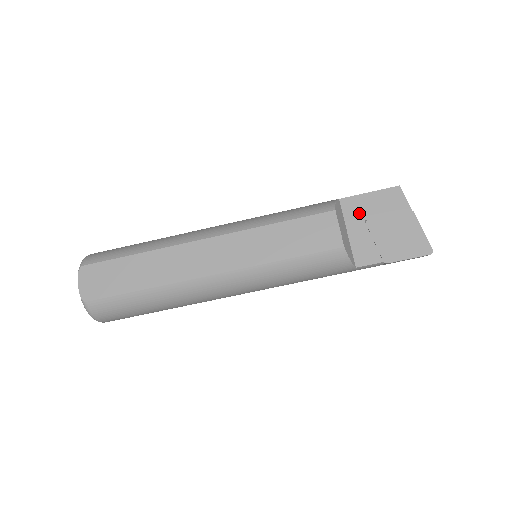
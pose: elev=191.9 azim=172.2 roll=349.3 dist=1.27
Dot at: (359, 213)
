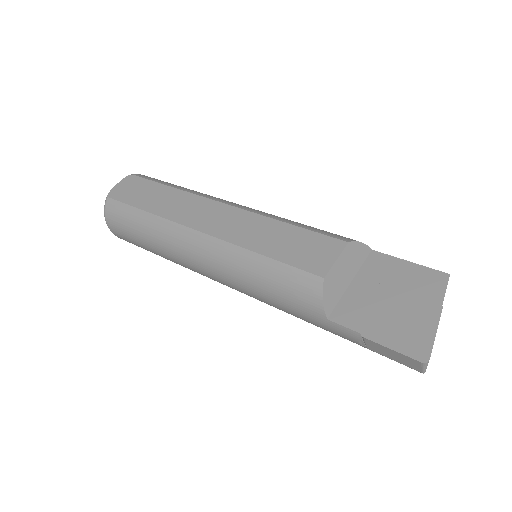
Dot at: (380, 273)
